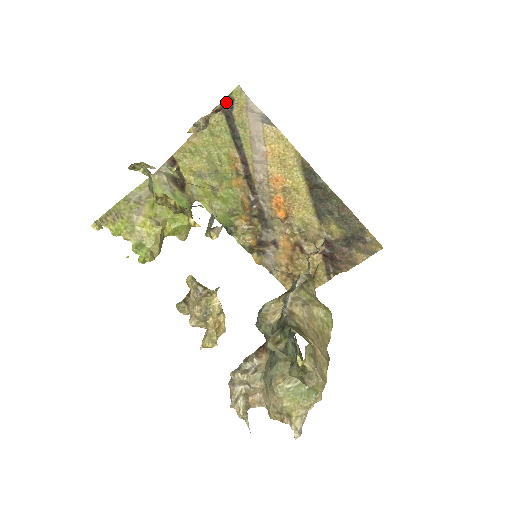
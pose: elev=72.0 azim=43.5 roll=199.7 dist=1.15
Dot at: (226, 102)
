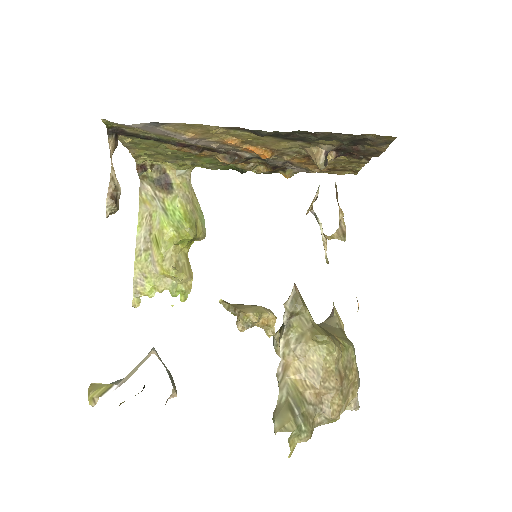
Dot at: (112, 135)
